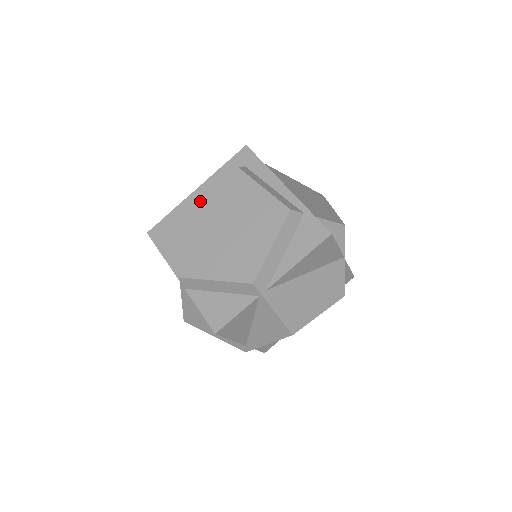
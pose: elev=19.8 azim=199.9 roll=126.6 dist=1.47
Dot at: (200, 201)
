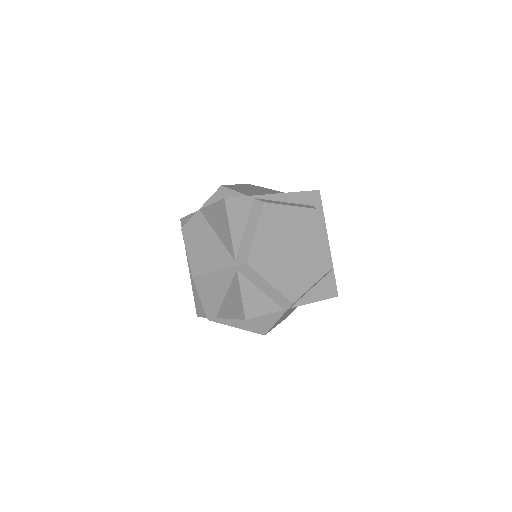
Dot at: (284, 213)
